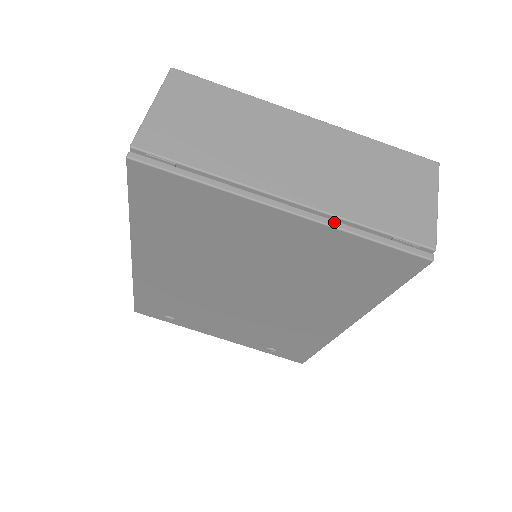
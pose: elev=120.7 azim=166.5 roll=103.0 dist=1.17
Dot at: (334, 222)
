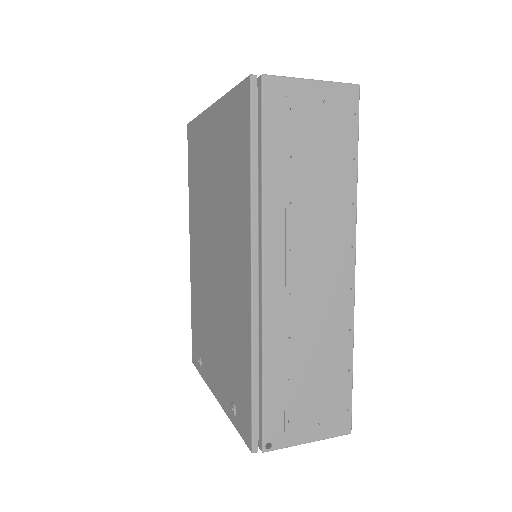
Dot at: occluded
